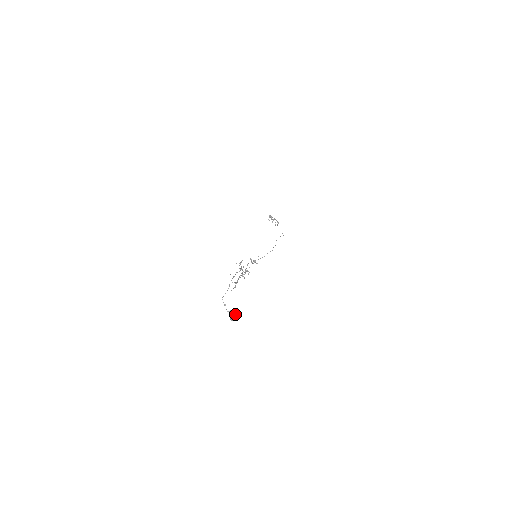
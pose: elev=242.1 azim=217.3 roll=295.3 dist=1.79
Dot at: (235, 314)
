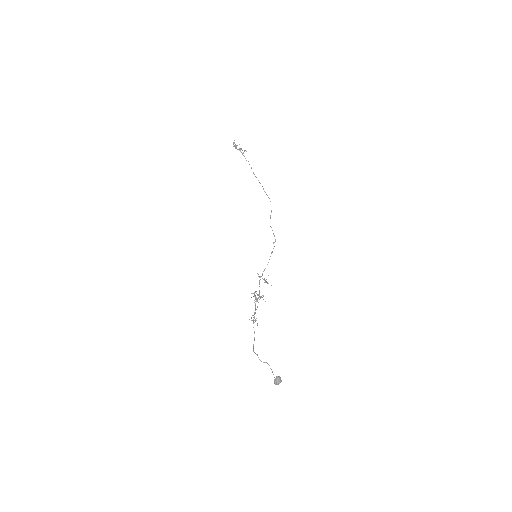
Dot at: (279, 380)
